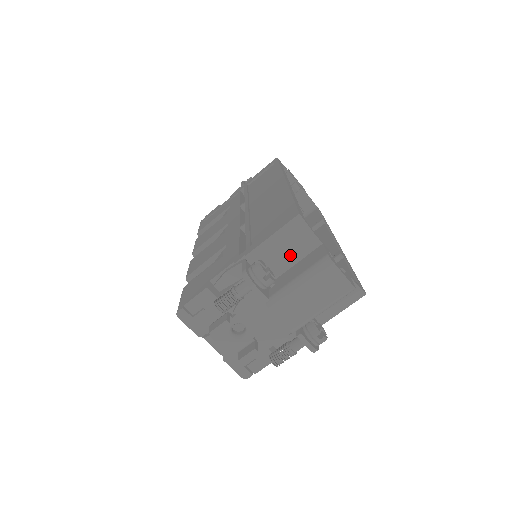
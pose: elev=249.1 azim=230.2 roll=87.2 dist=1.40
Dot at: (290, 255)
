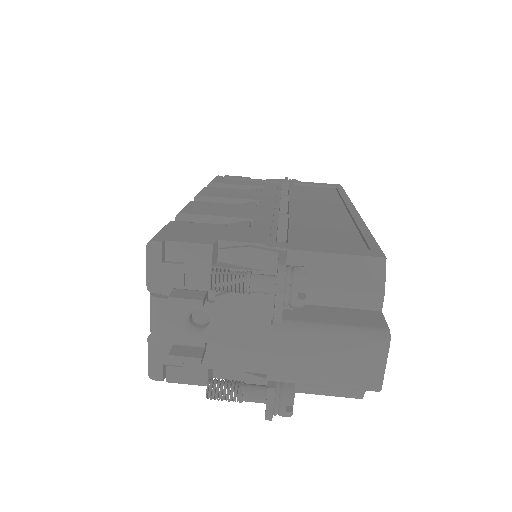
Dot at: (338, 292)
